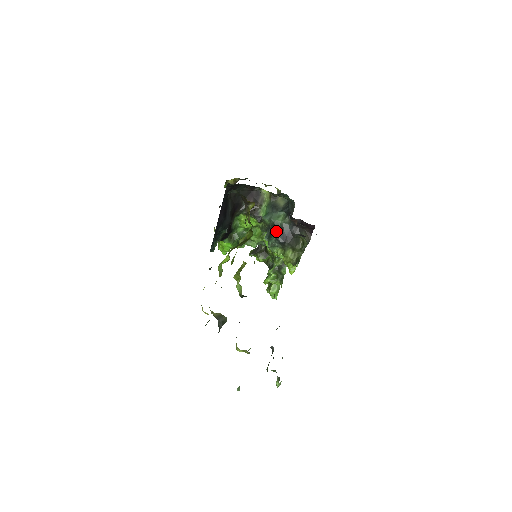
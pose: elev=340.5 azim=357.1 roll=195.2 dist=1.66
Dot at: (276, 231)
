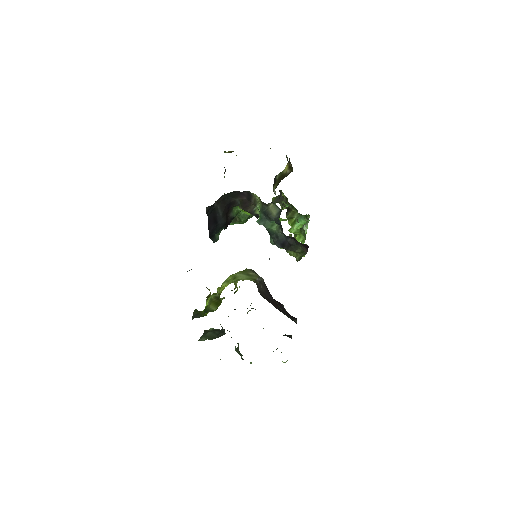
Dot at: (272, 237)
